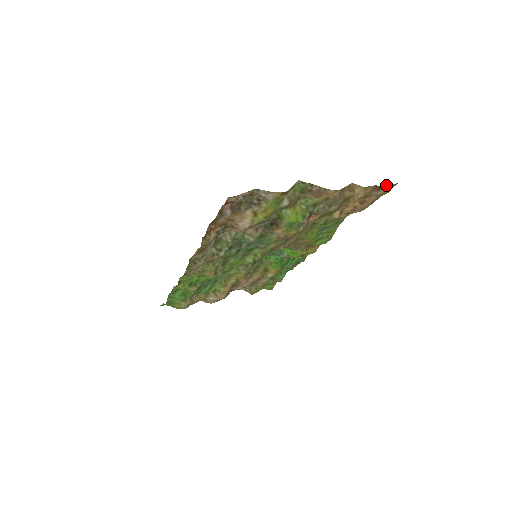
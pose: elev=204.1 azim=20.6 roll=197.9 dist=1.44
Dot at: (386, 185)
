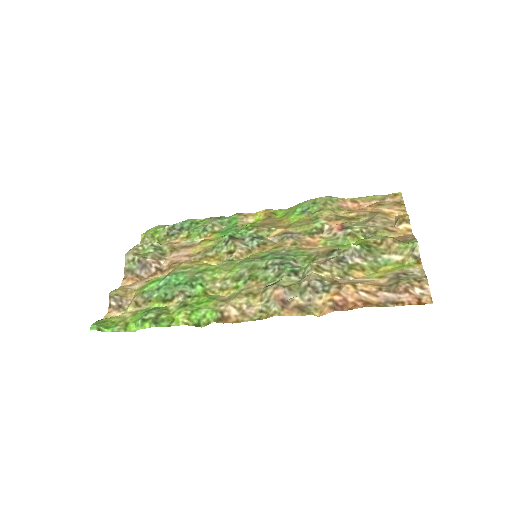
Dot at: (402, 199)
